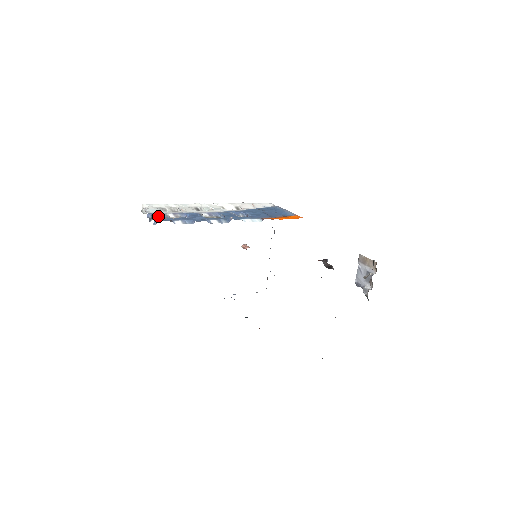
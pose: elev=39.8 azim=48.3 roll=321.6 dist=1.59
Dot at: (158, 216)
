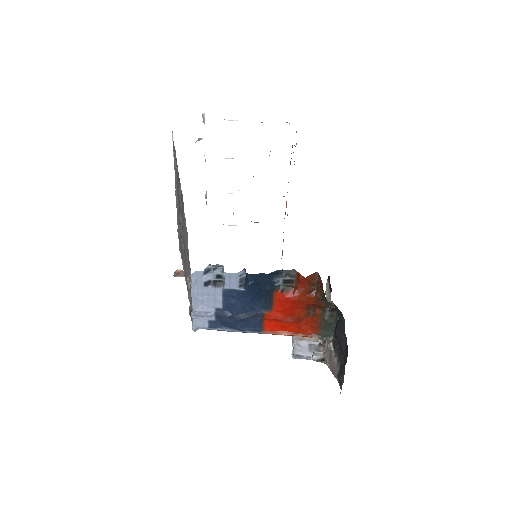
Dot at: occluded
